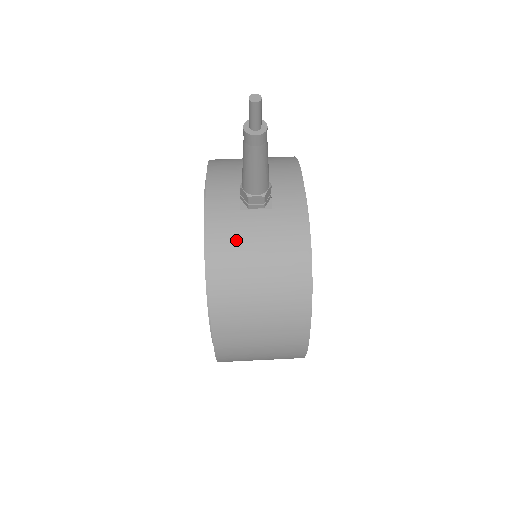
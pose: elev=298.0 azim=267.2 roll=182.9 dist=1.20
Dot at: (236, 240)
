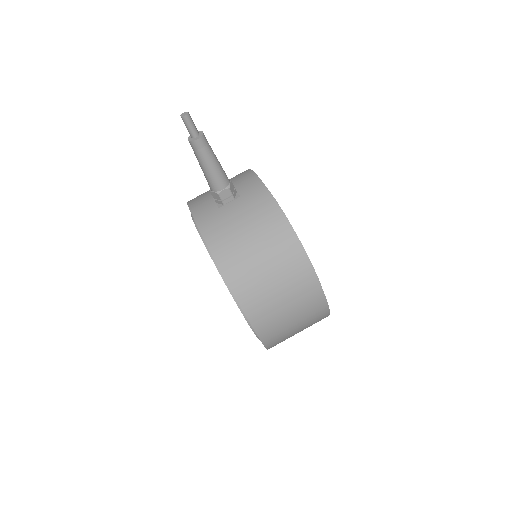
Dot at: (224, 227)
